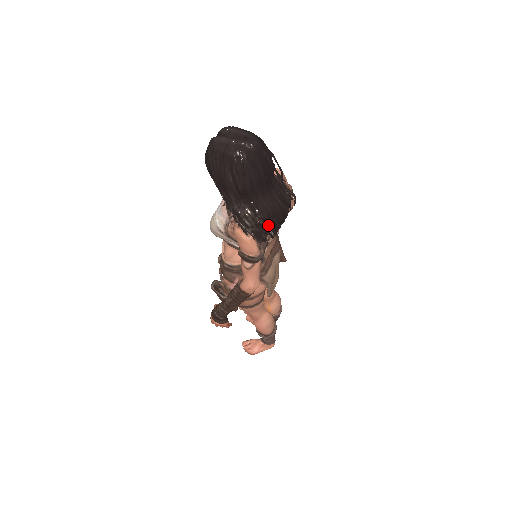
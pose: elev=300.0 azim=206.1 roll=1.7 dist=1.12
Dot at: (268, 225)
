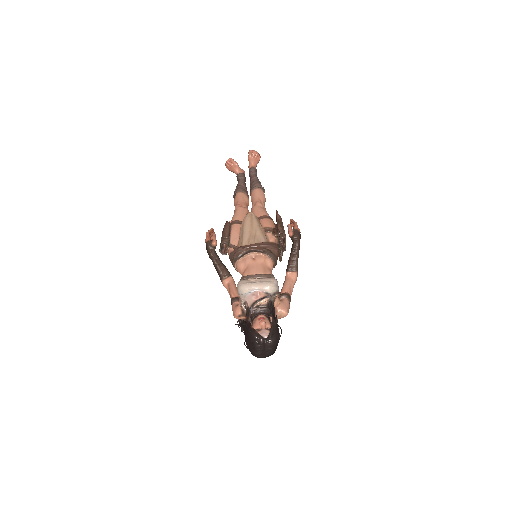
Dot at: occluded
